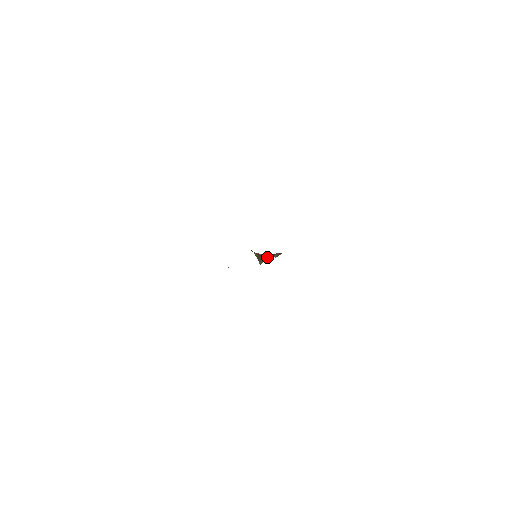
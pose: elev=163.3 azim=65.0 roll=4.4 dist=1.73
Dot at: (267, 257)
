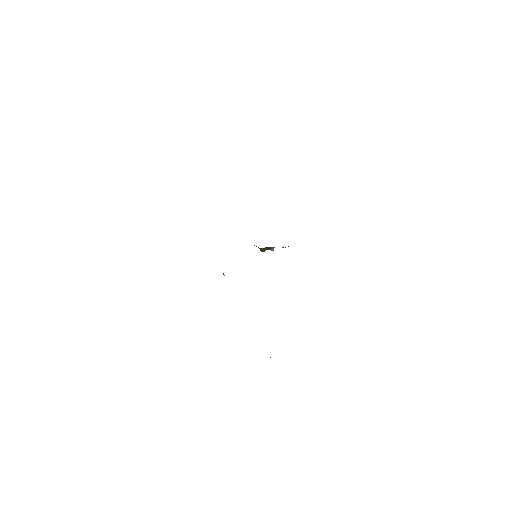
Dot at: (270, 247)
